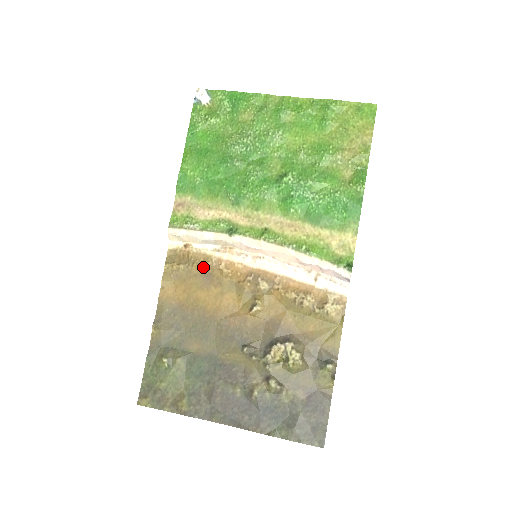
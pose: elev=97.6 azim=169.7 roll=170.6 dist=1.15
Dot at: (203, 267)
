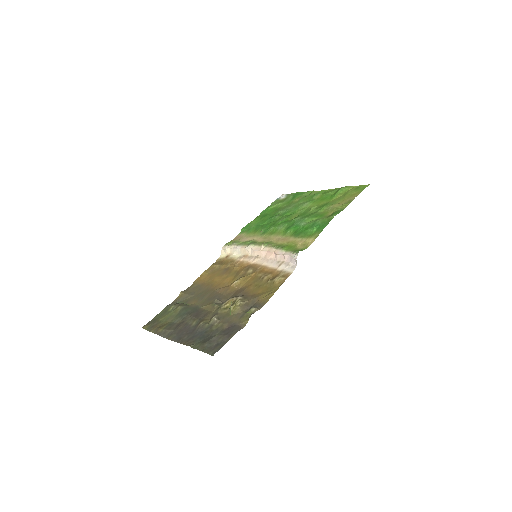
Dot at: (227, 265)
